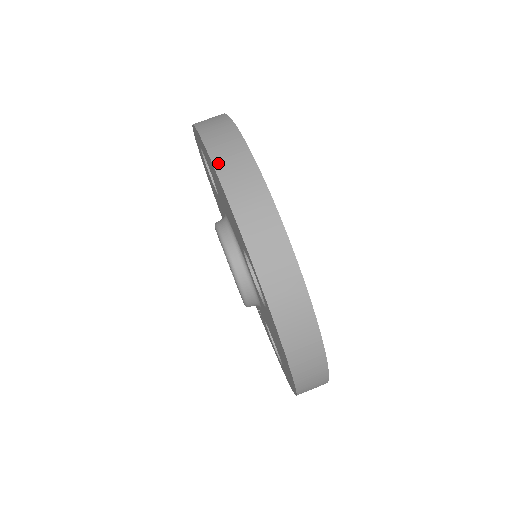
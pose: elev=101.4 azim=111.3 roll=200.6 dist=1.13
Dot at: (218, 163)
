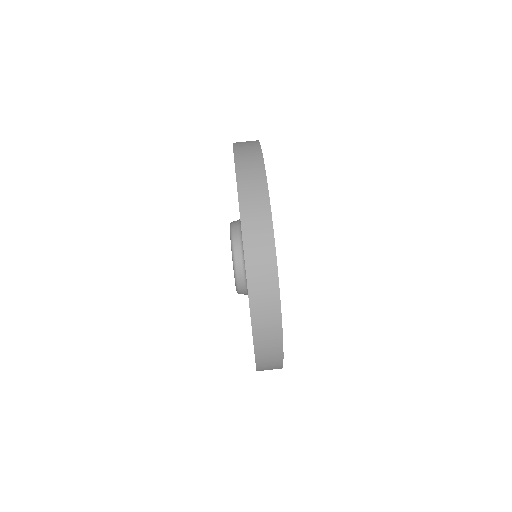
Dot at: (245, 225)
